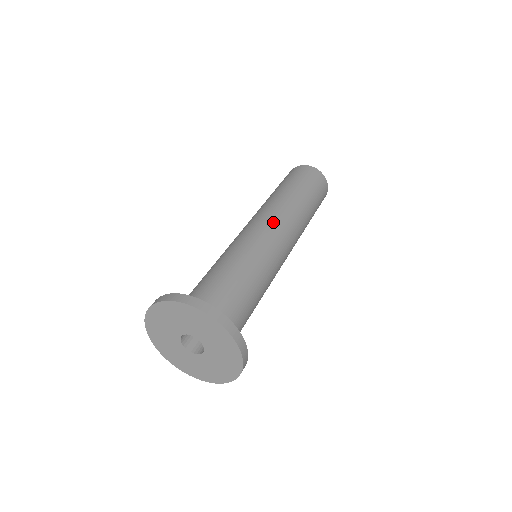
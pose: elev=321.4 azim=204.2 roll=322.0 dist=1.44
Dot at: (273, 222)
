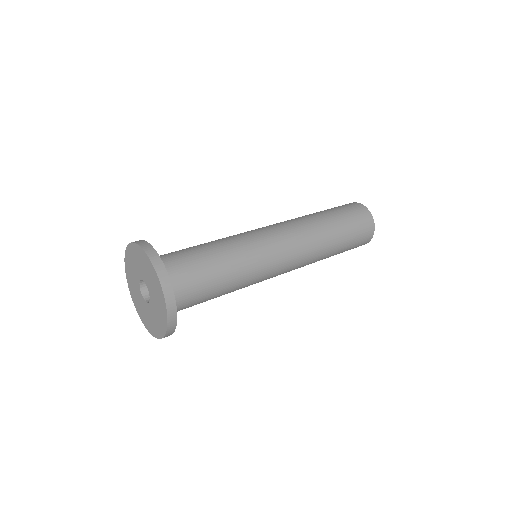
Dot at: (275, 226)
